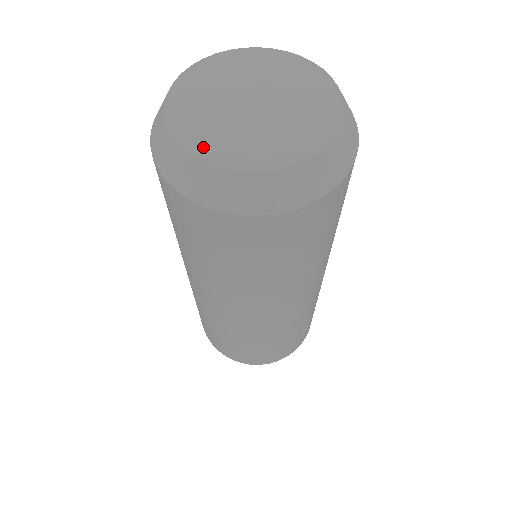
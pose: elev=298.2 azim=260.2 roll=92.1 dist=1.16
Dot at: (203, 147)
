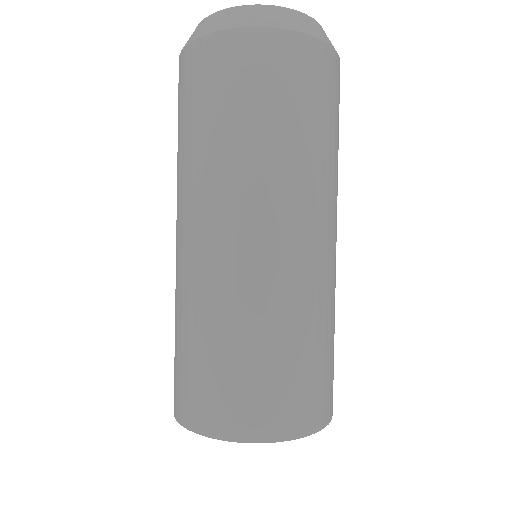
Dot at: occluded
